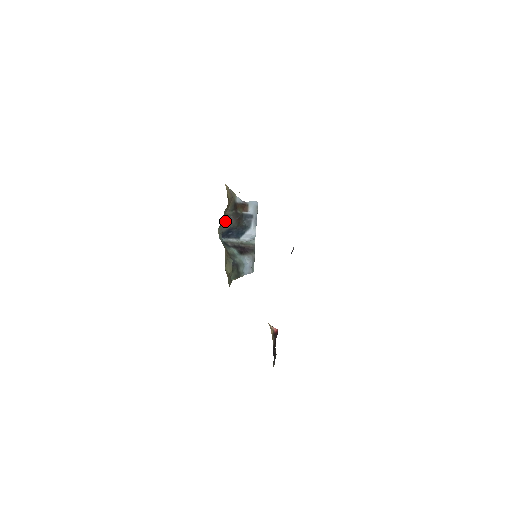
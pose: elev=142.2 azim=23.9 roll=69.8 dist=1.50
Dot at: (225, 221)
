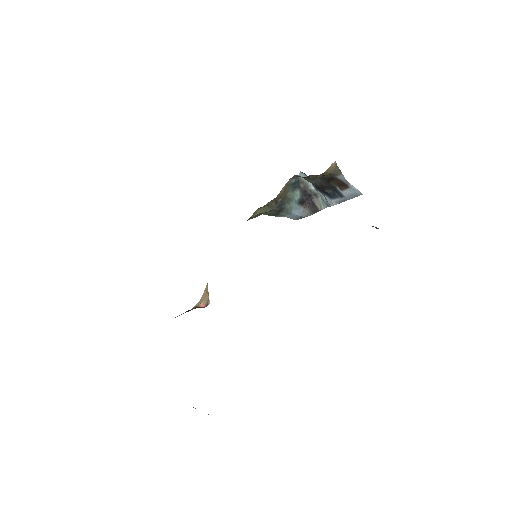
Dot at: (308, 177)
